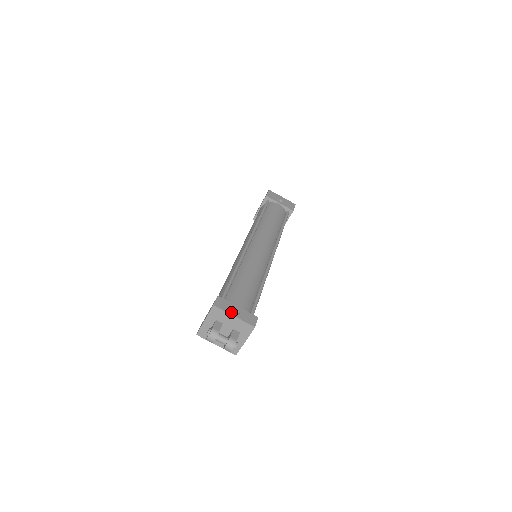
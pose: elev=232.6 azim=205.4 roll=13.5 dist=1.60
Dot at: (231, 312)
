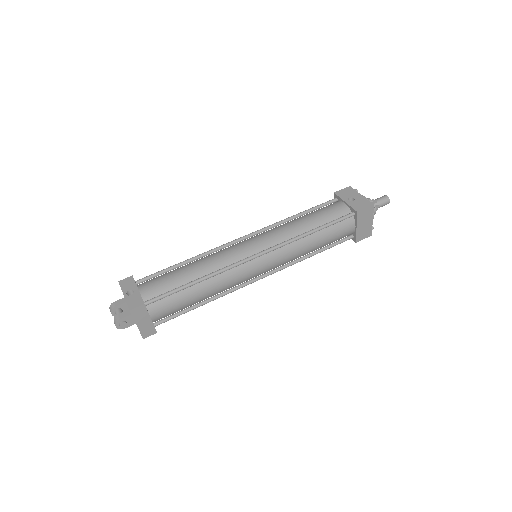
Dot at: (125, 291)
